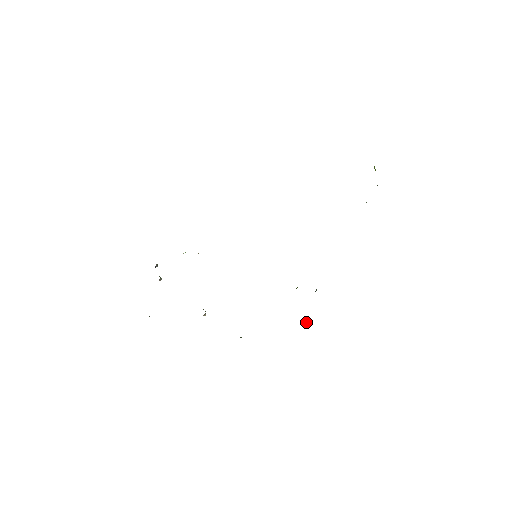
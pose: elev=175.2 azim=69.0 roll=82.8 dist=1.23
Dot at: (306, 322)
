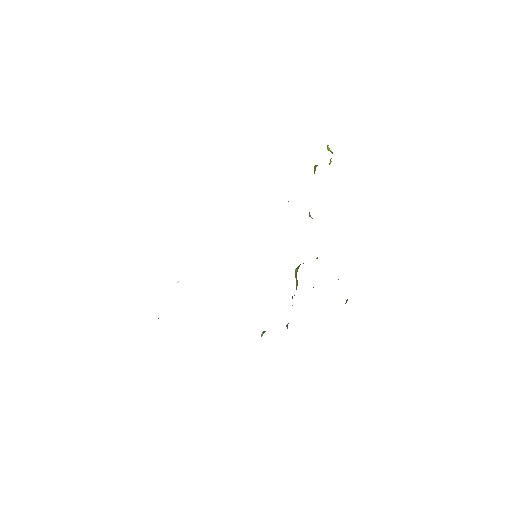
Dot at: occluded
